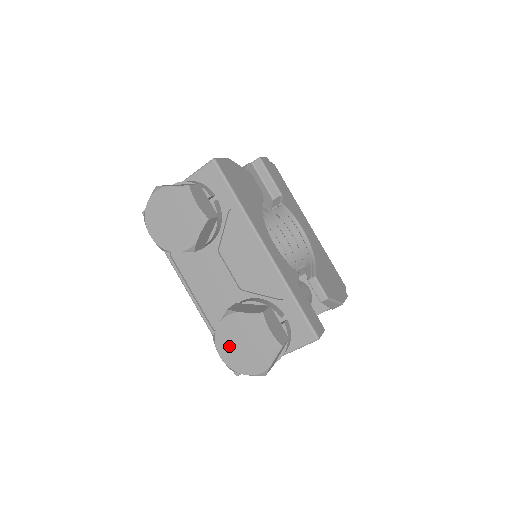
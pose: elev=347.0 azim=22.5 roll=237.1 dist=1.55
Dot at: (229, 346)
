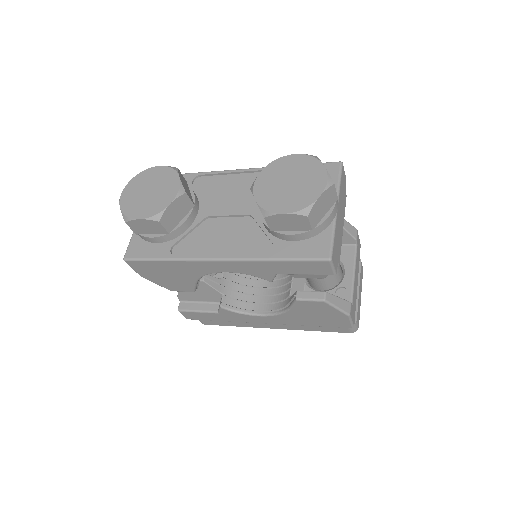
Dot at: (281, 198)
